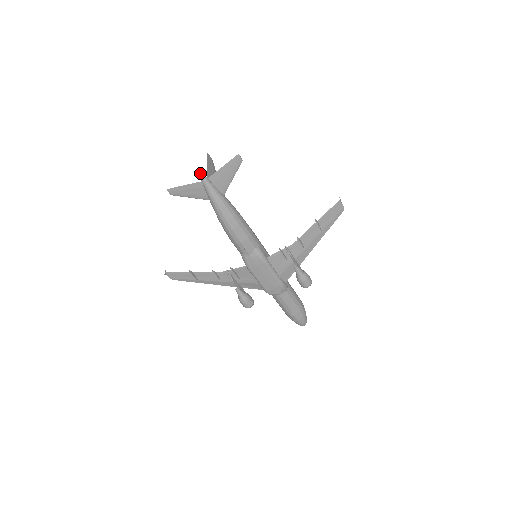
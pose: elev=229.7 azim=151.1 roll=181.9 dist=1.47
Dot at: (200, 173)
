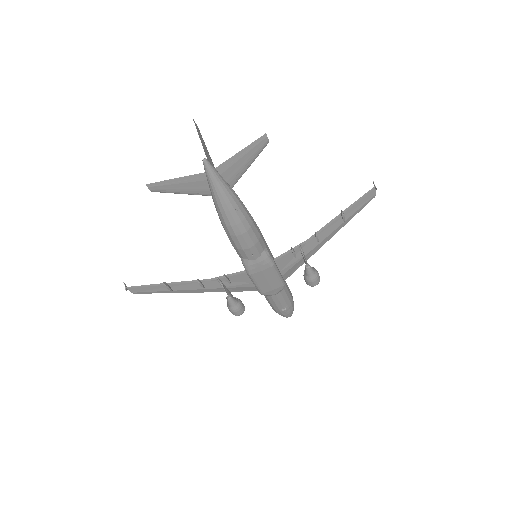
Dot at: (206, 162)
